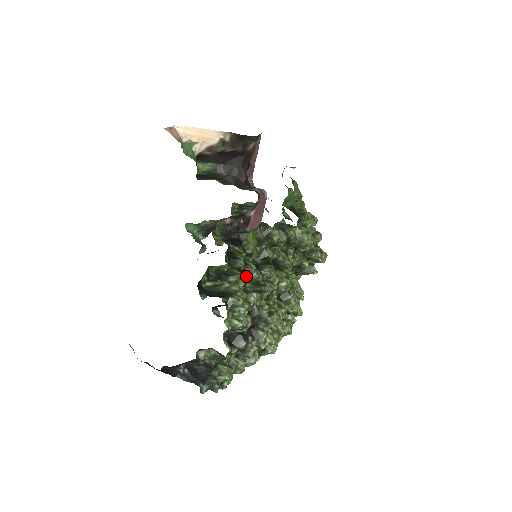
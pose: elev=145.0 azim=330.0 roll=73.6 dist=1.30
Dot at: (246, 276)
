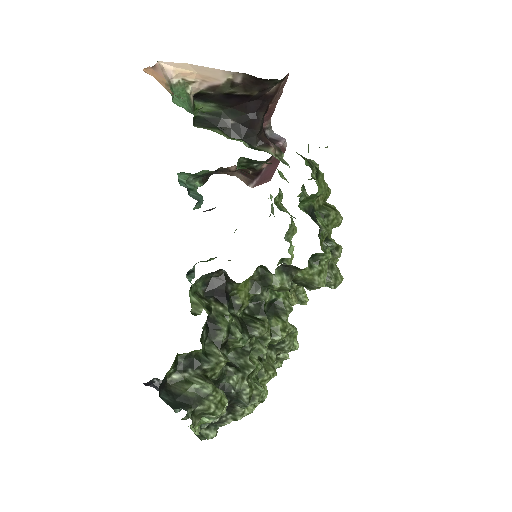
Dot at: (228, 349)
